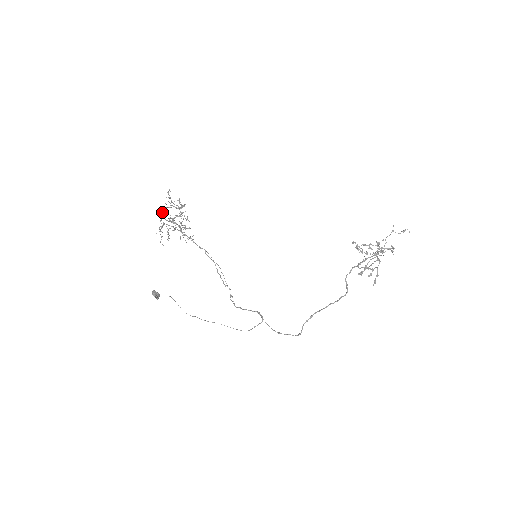
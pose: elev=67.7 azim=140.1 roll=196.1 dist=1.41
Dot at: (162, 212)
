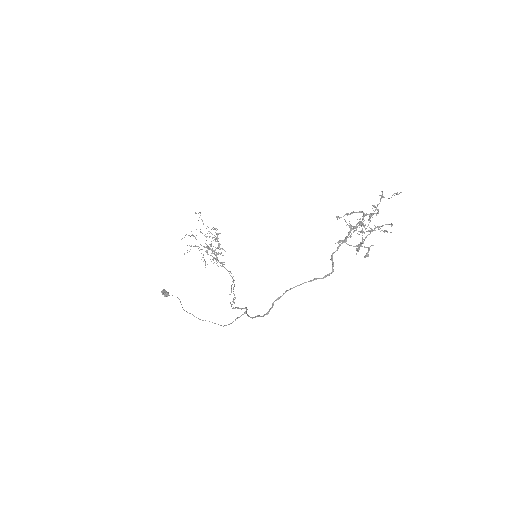
Dot at: occluded
